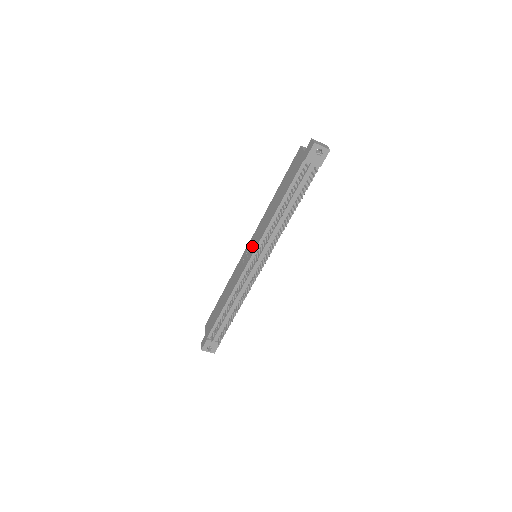
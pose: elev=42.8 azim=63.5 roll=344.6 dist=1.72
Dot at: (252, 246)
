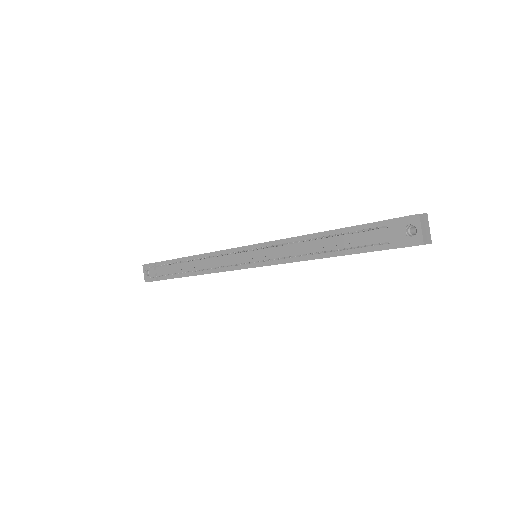
Dot at: occluded
